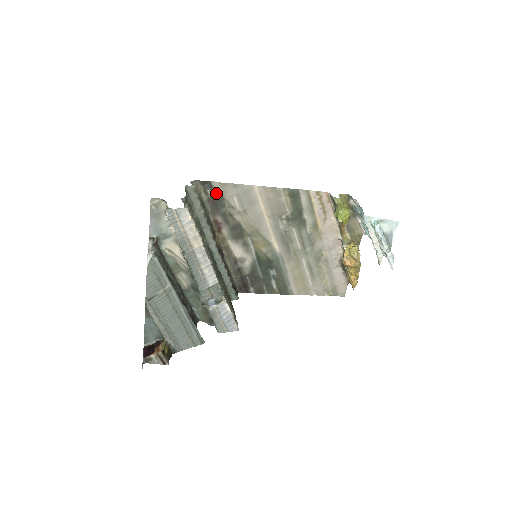
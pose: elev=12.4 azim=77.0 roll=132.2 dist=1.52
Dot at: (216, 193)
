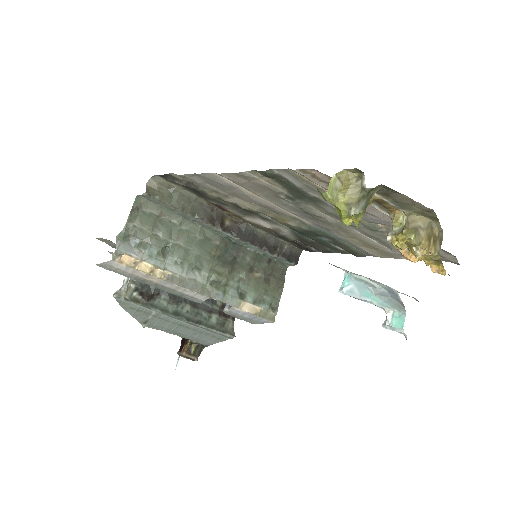
Dot at: (185, 182)
